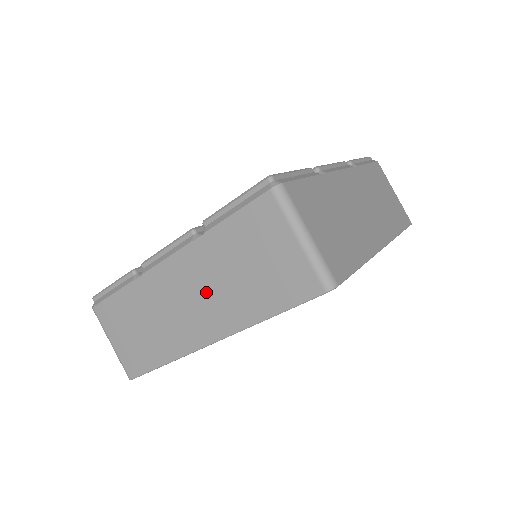
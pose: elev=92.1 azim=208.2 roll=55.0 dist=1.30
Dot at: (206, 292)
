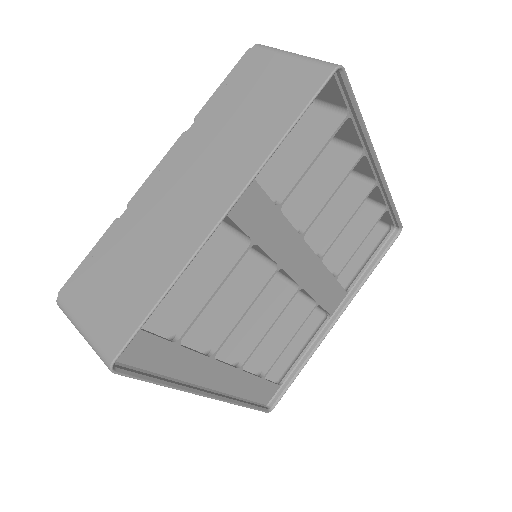
Dot at: (210, 163)
